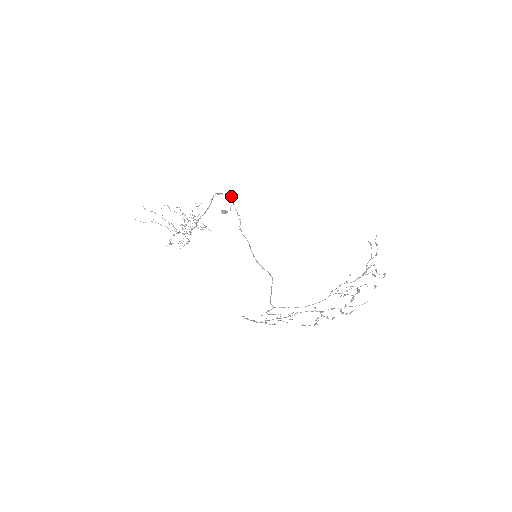
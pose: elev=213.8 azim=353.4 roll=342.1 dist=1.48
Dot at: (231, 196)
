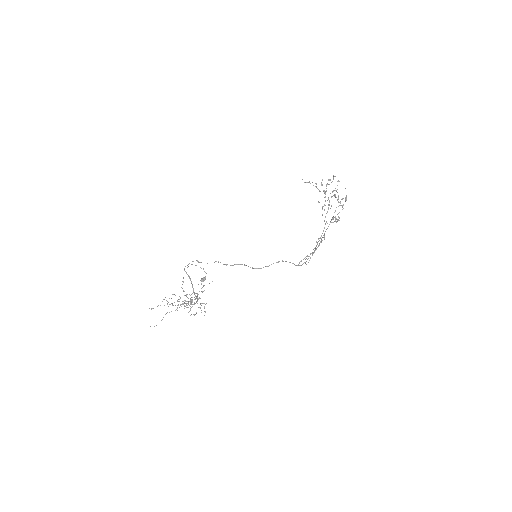
Dot at: occluded
